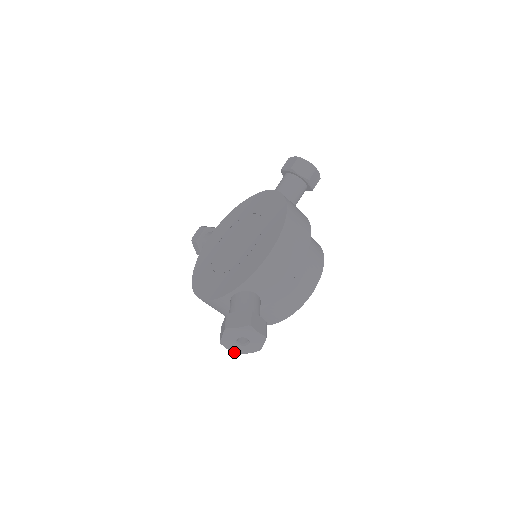
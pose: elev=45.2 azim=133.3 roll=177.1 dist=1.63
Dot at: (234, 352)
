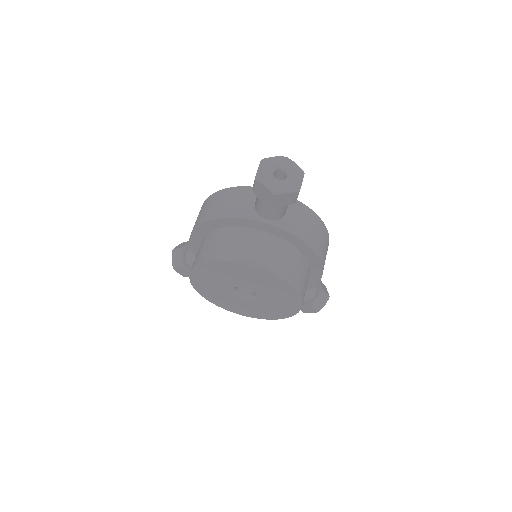
Dot at: (256, 175)
